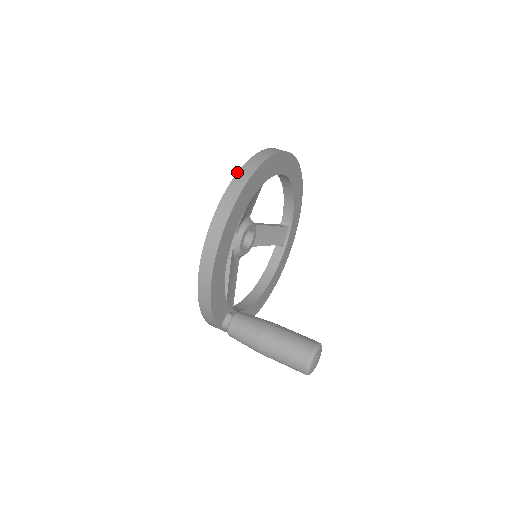
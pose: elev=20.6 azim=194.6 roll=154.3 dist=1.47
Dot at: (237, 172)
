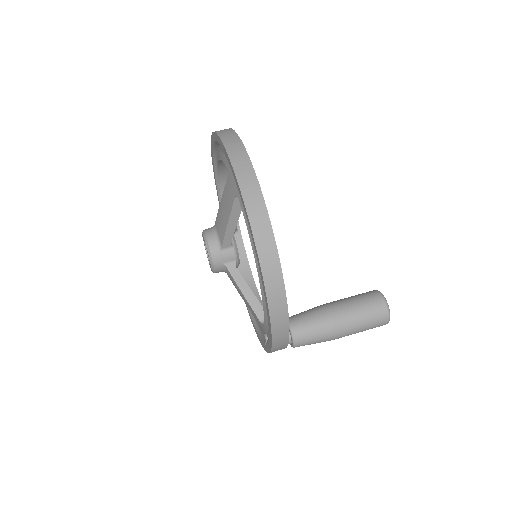
Dot at: (236, 180)
